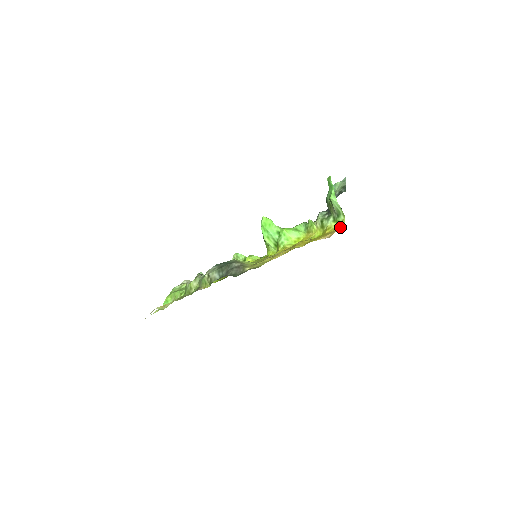
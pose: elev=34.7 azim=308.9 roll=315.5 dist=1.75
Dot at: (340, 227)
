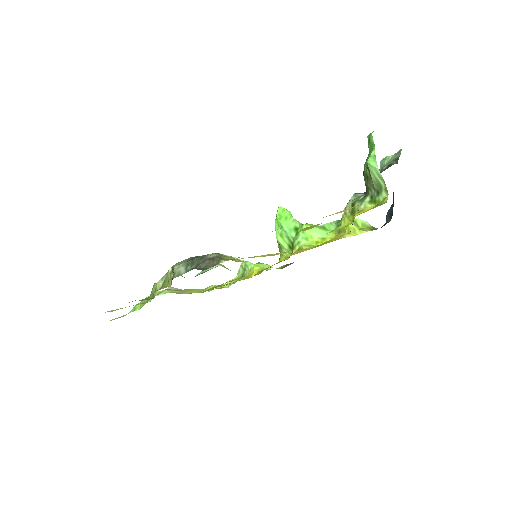
Dot at: occluded
